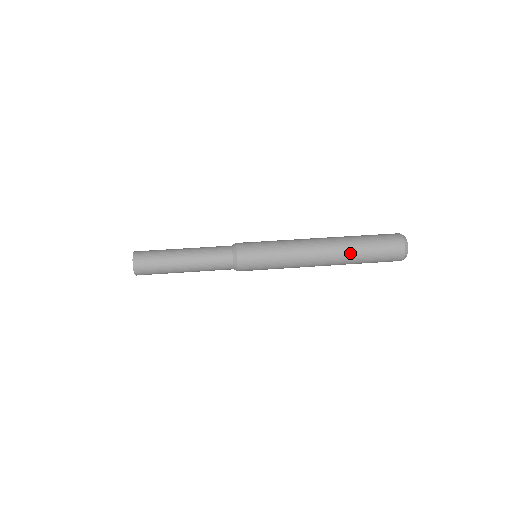
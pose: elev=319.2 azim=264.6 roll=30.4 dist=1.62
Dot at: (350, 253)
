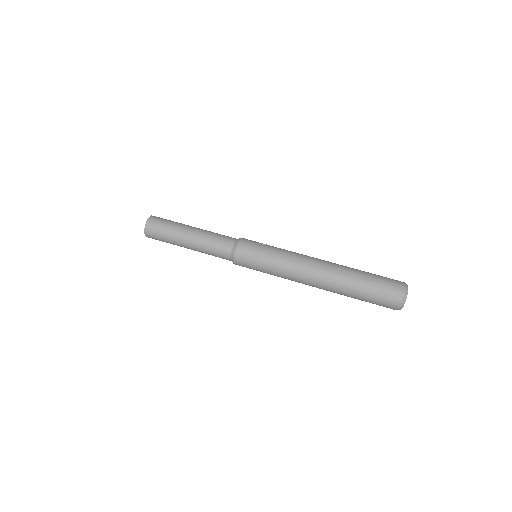
Dot at: (342, 288)
